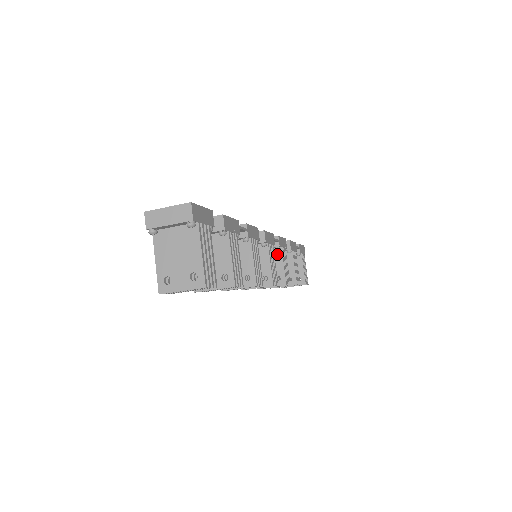
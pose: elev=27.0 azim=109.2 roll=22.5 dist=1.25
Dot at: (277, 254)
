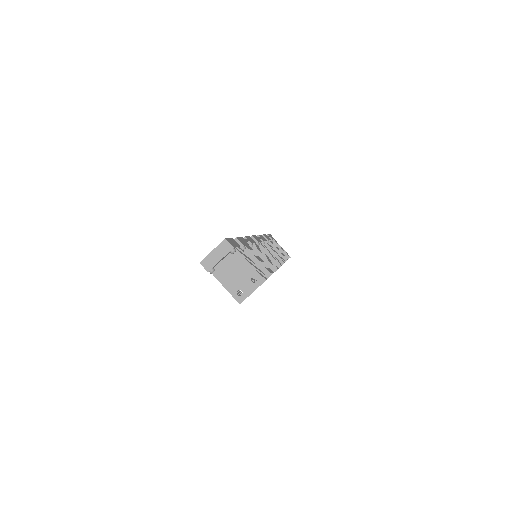
Dot at: occluded
